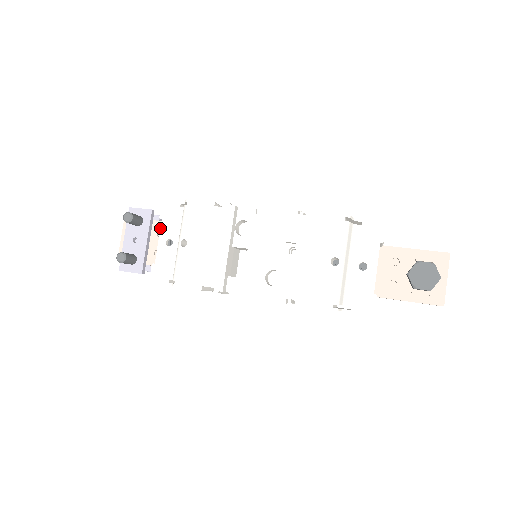
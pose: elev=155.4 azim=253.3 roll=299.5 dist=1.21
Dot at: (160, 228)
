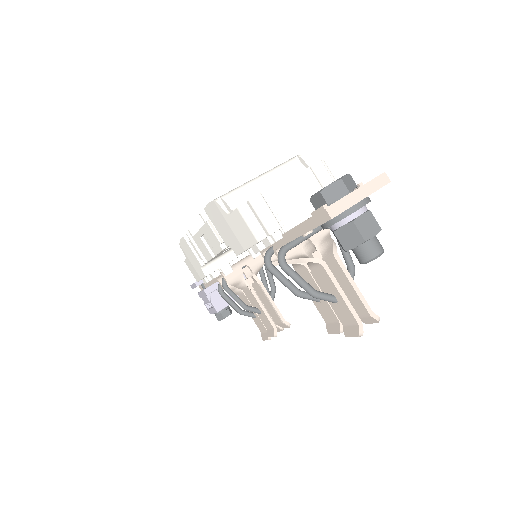
Dot at: occluded
